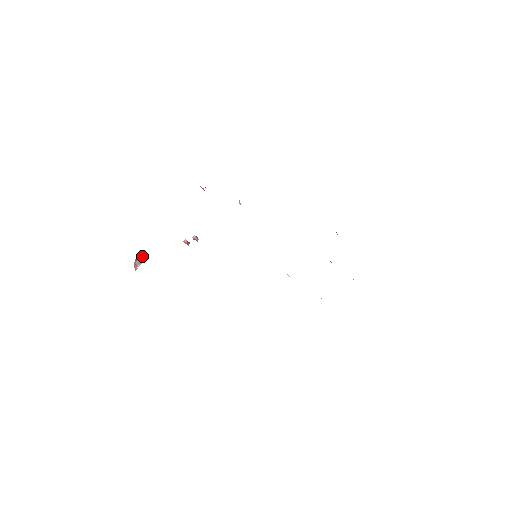
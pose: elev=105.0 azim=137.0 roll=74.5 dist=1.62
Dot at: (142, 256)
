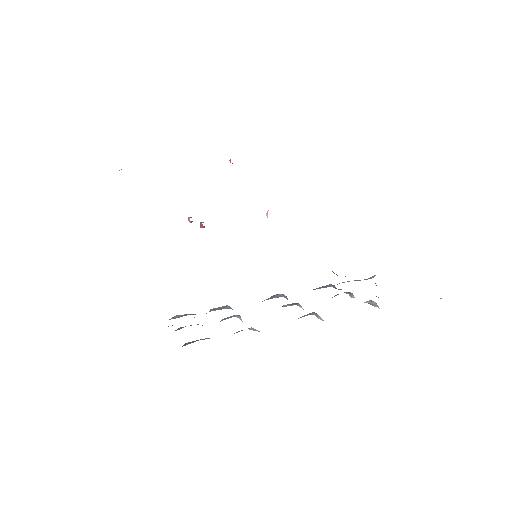
Dot at: occluded
